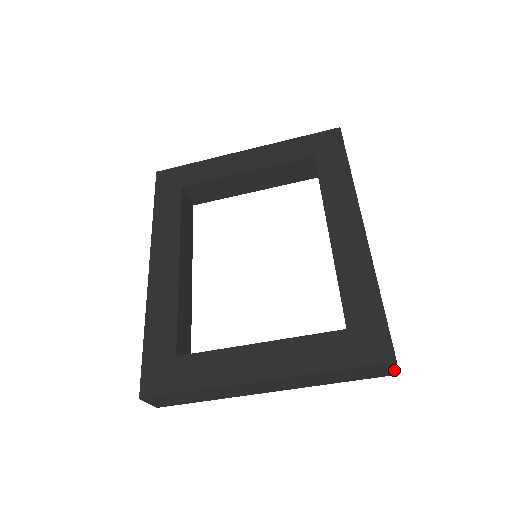
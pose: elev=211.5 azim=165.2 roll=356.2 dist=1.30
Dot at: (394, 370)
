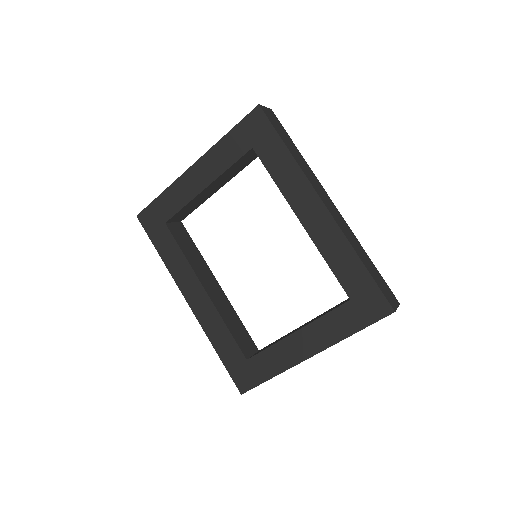
Dot at: occluded
